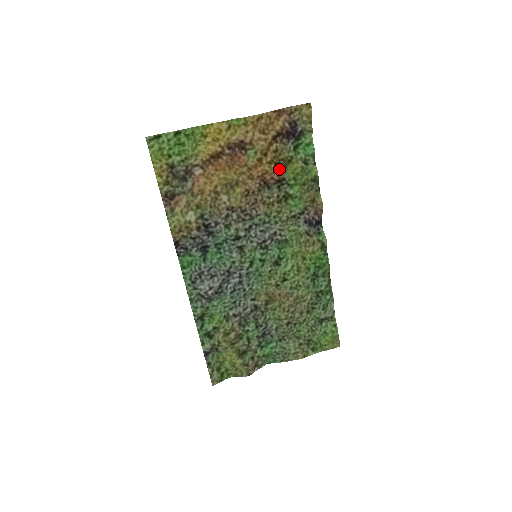
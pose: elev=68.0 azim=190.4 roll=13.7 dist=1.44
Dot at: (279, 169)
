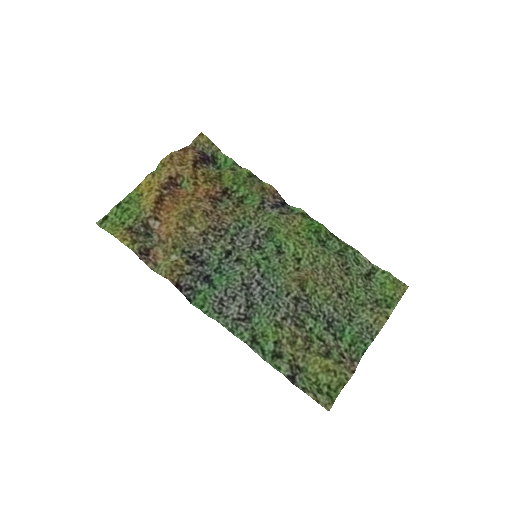
Dot at: (217, 184)
